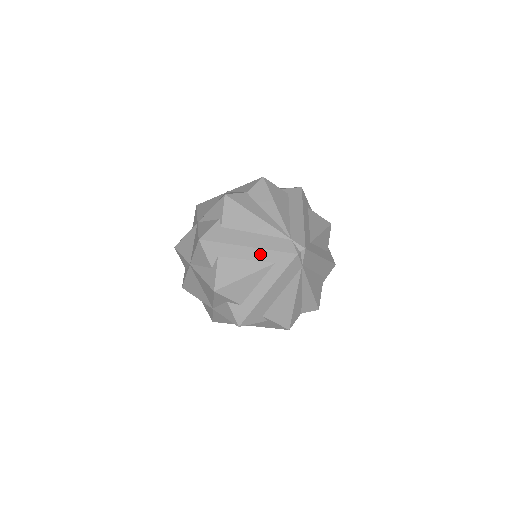
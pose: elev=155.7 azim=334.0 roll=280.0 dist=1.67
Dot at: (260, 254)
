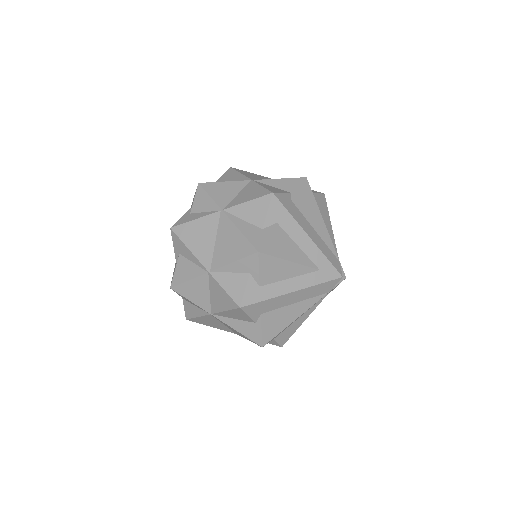
Dot at: (314, 252)
